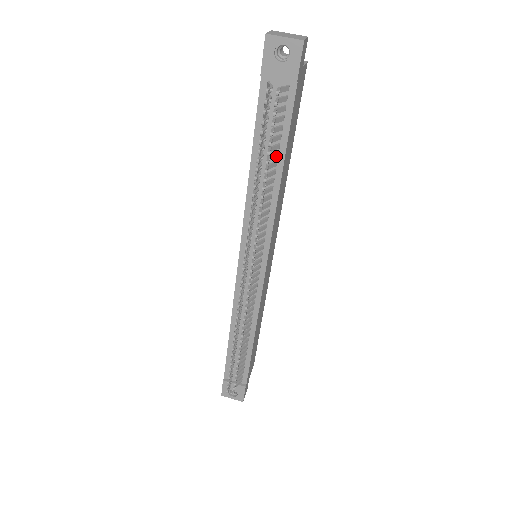
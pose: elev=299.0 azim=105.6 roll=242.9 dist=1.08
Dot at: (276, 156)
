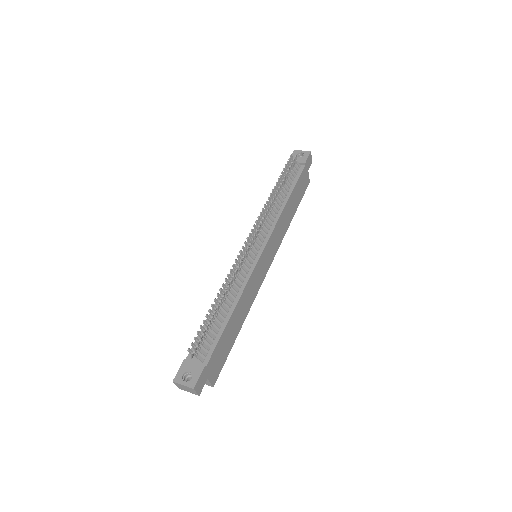
Dot at: (287, 190)
